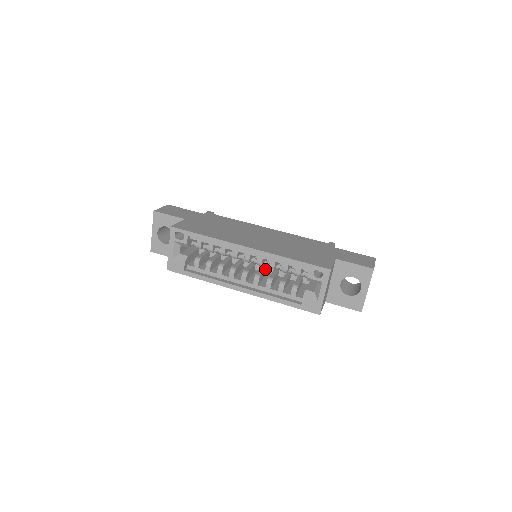
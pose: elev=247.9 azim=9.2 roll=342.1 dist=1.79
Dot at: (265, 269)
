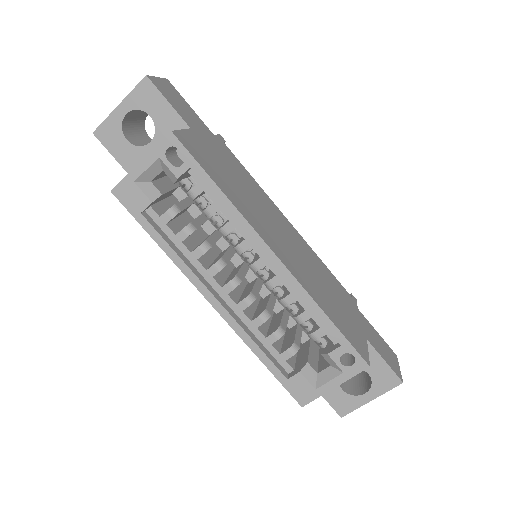
Dot at: (261, 287)
